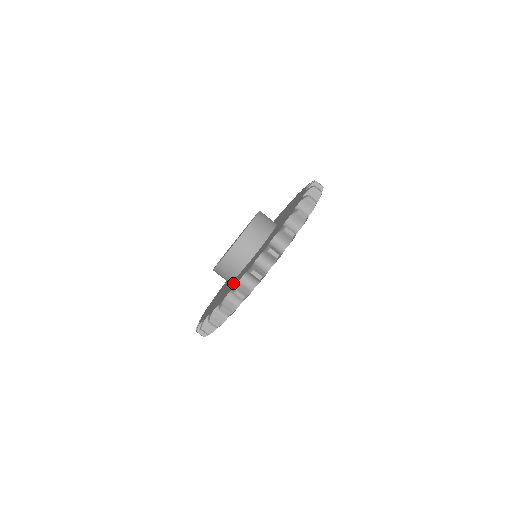
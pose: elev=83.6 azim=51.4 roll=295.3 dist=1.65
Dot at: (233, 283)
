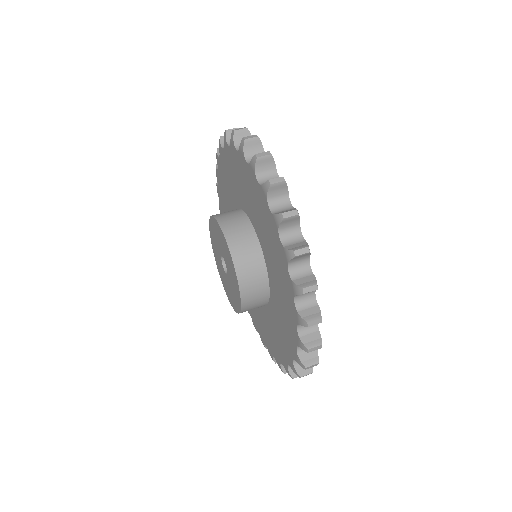
Dot at: (271, 255)
